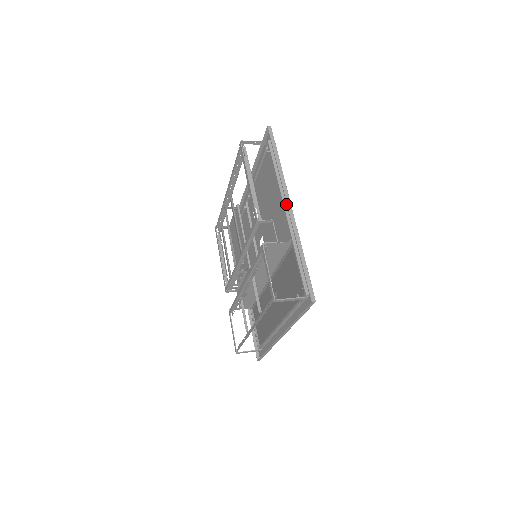
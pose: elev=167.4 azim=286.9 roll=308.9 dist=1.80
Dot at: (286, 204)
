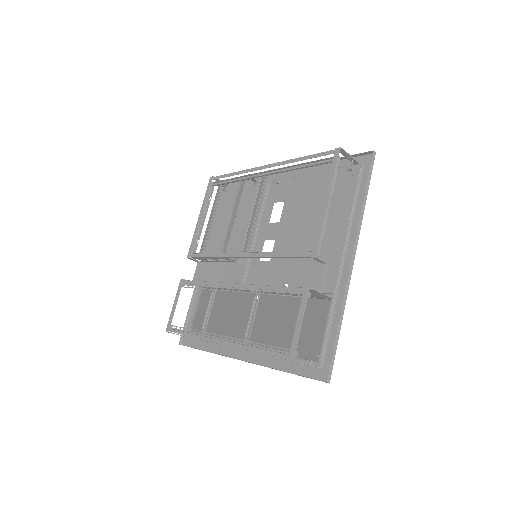
Dot at: (346, 252)
